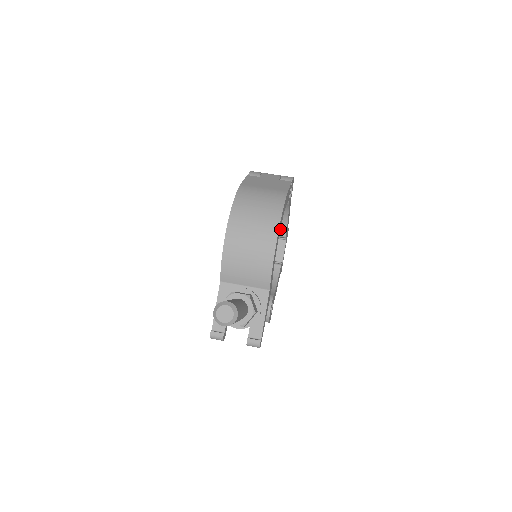
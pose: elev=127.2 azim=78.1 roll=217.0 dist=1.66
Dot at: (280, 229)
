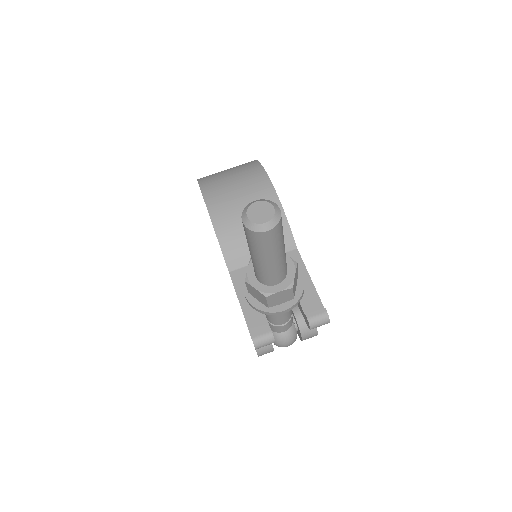
Dot at: occluded
